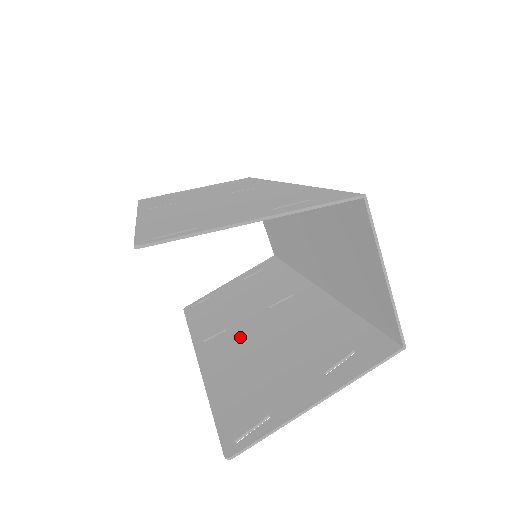
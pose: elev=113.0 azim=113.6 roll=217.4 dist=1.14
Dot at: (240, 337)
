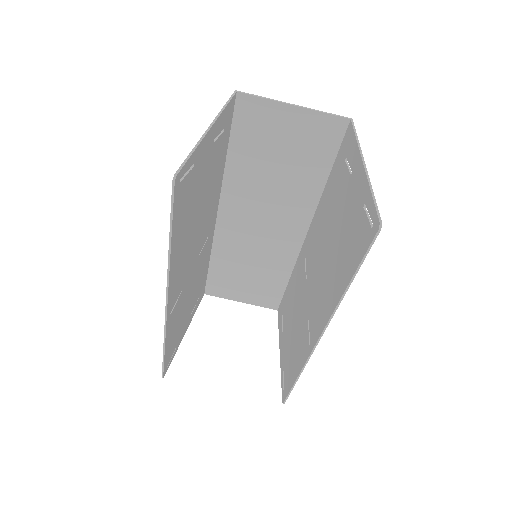
Dot at: (316, 294)
